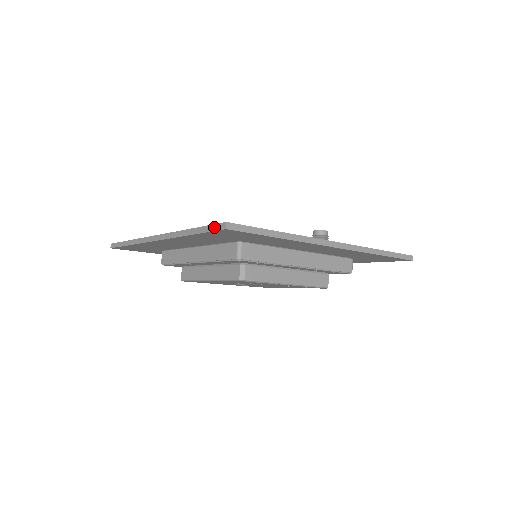
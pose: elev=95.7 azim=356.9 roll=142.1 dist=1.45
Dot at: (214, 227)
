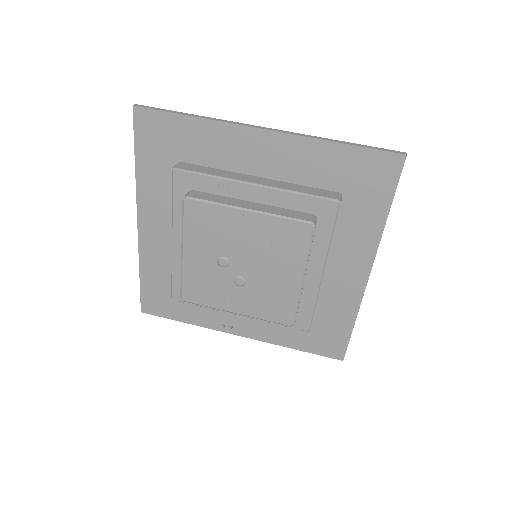
Dot at: (134, 123)
